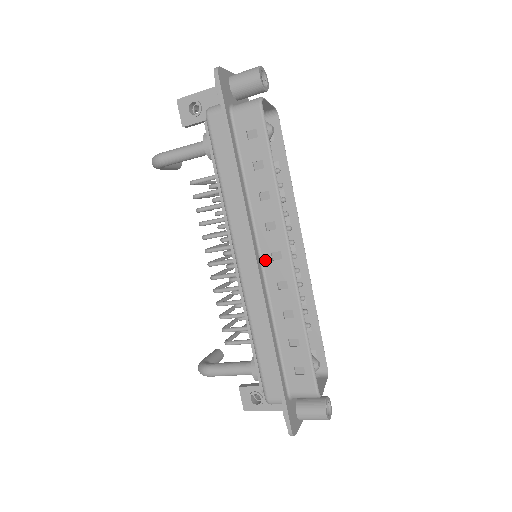
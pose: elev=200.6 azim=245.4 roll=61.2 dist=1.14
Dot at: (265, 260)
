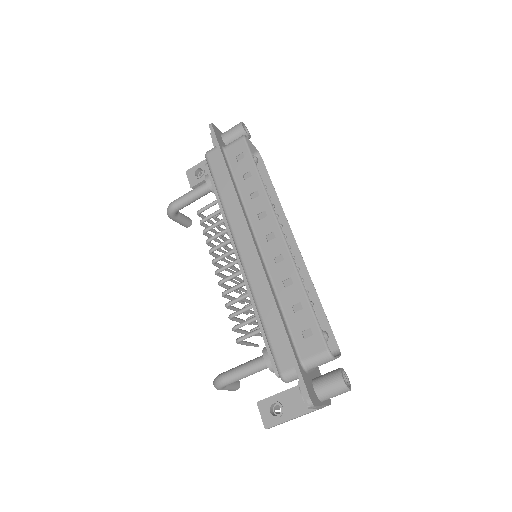
Dot at: (261, 243)
